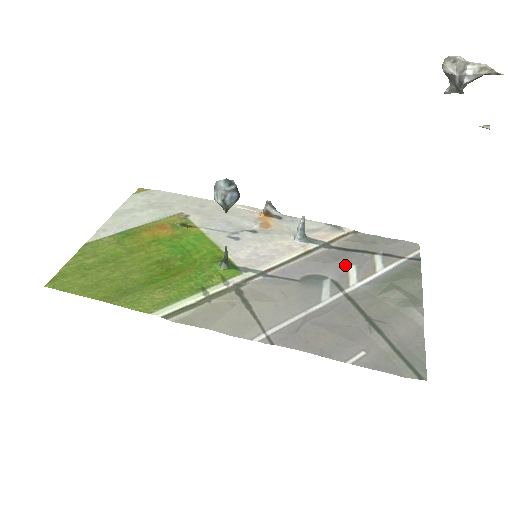
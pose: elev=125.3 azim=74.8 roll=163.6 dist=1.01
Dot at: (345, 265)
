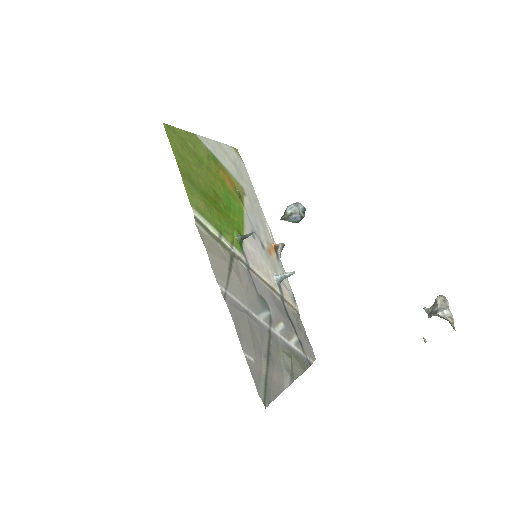
Dot at: (281, 319)
